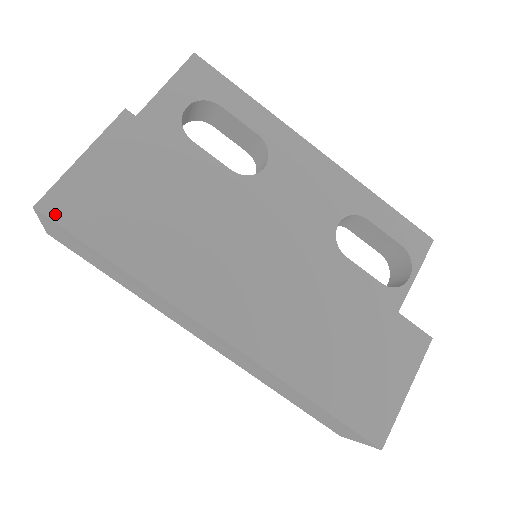
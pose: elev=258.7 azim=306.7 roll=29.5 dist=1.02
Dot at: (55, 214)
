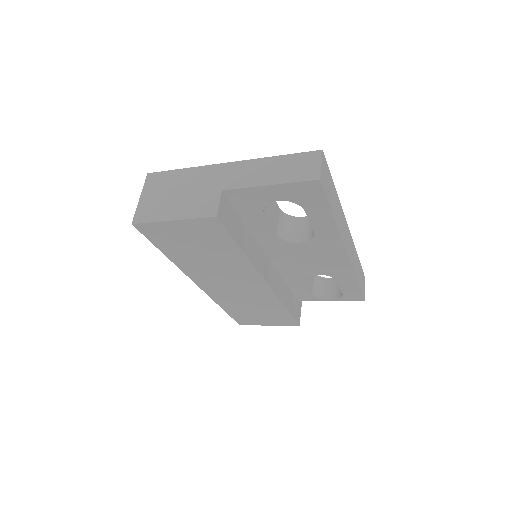
Dot at: (142, 231)
